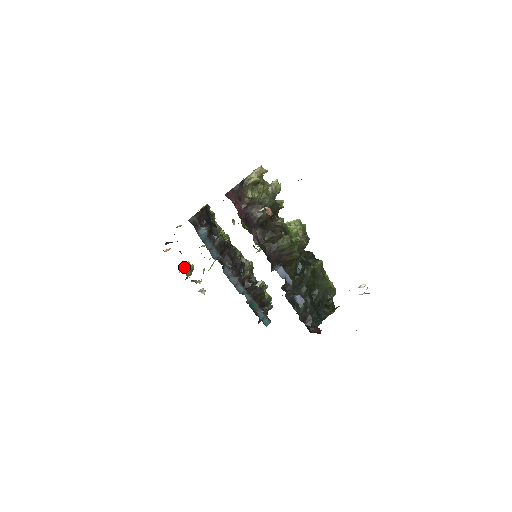
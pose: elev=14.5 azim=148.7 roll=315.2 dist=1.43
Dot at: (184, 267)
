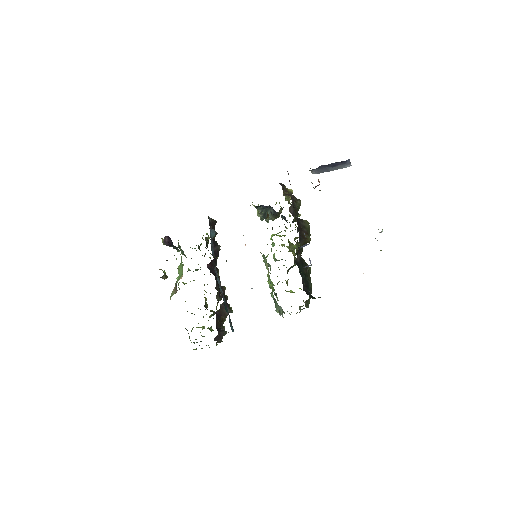
Dot at: (162, 270)
